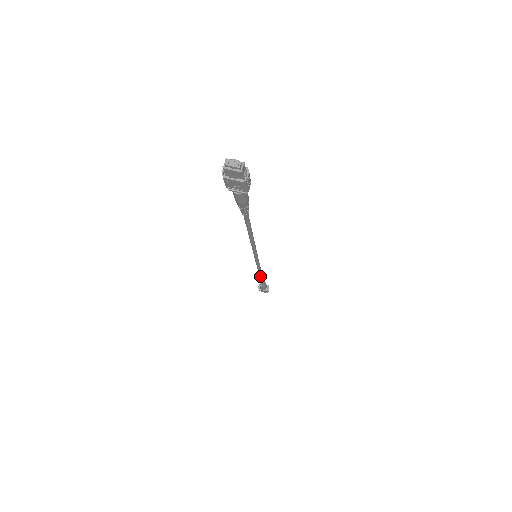
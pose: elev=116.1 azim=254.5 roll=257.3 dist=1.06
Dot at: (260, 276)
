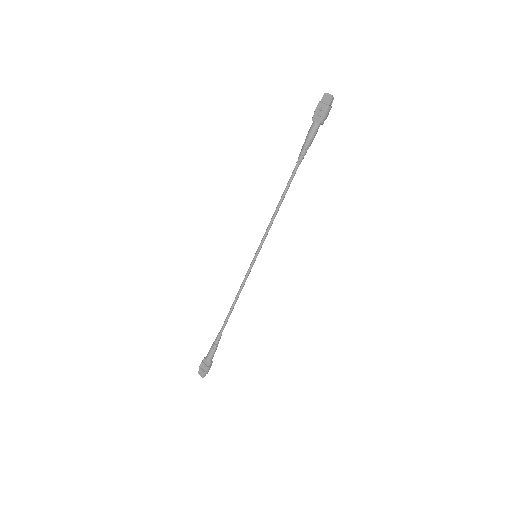
Dot at: (228, 315)
